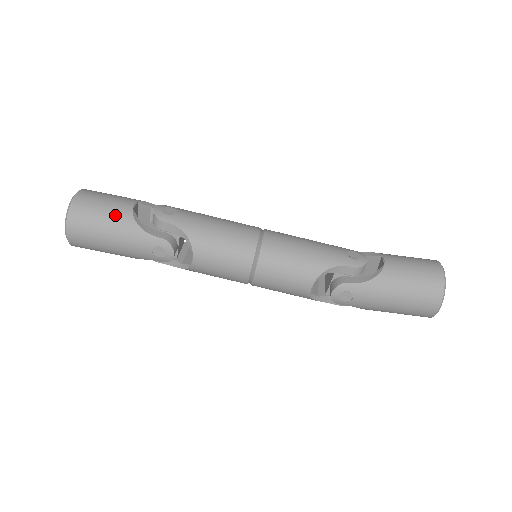
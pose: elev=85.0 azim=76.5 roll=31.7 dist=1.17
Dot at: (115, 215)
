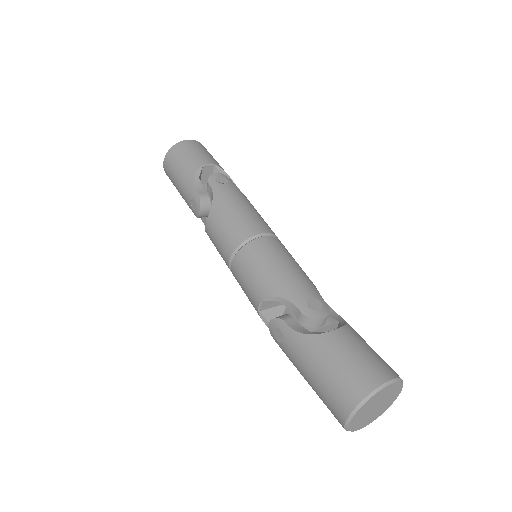
Dot at: (189, 163)
